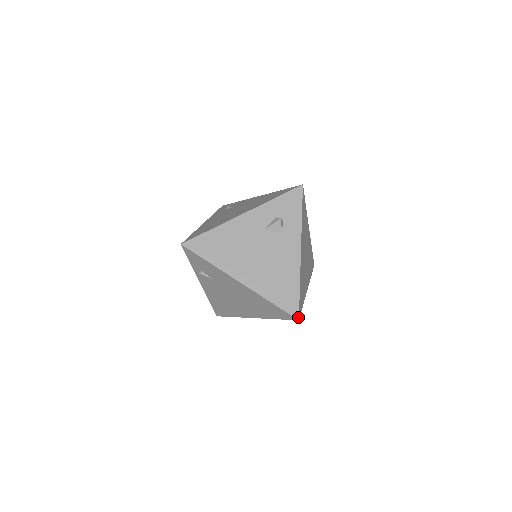
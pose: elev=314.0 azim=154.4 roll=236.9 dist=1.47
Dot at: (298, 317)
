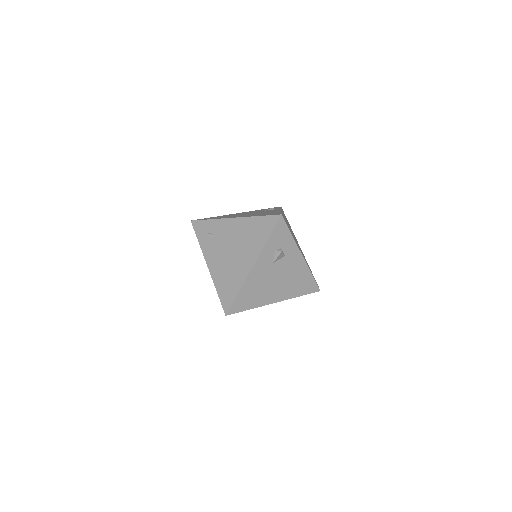
Dot at: (319, 290)
